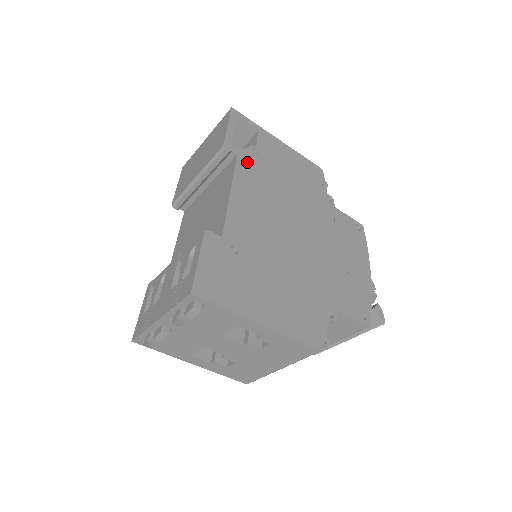
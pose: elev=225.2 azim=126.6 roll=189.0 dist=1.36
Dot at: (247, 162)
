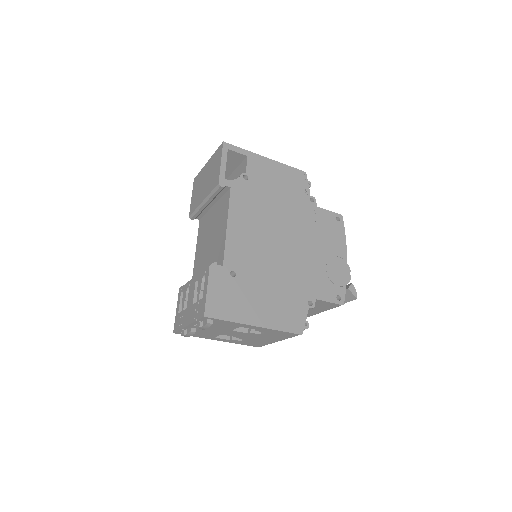
Dot at: (239, 192)
